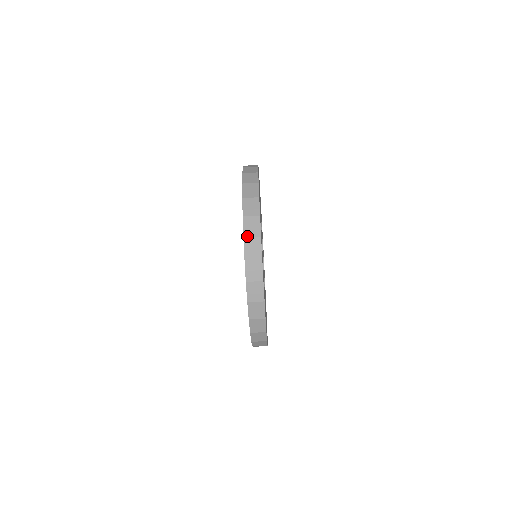
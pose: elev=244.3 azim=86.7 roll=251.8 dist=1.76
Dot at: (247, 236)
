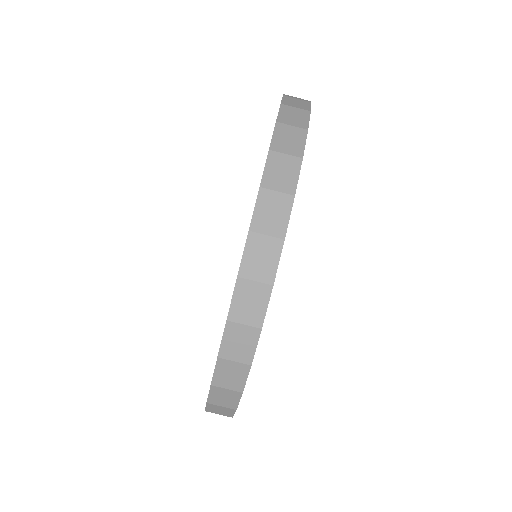
Dot at: occluded
